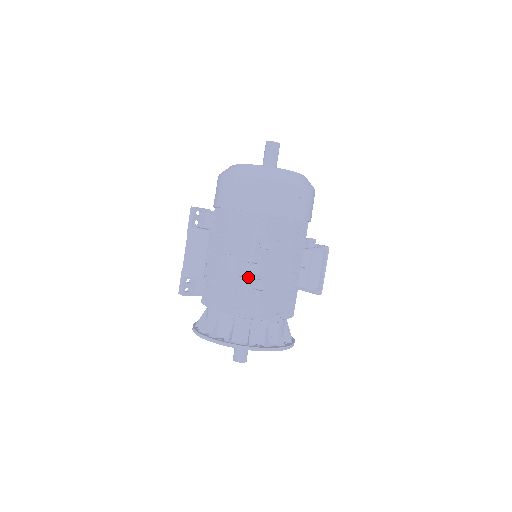
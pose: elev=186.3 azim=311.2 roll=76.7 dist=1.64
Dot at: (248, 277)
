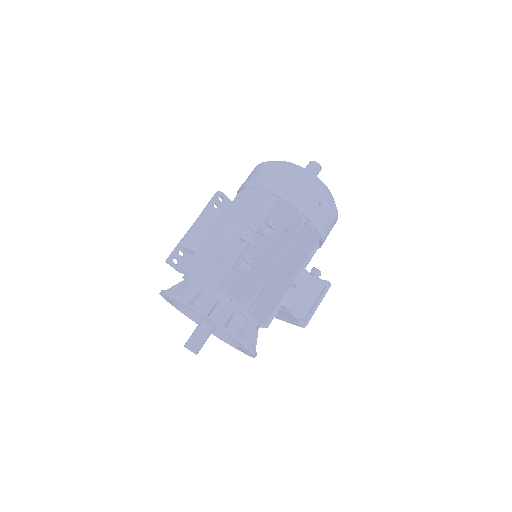
Dot at: (239, 252)
